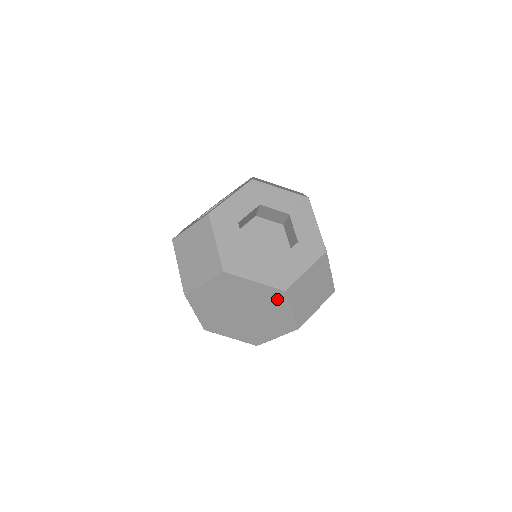
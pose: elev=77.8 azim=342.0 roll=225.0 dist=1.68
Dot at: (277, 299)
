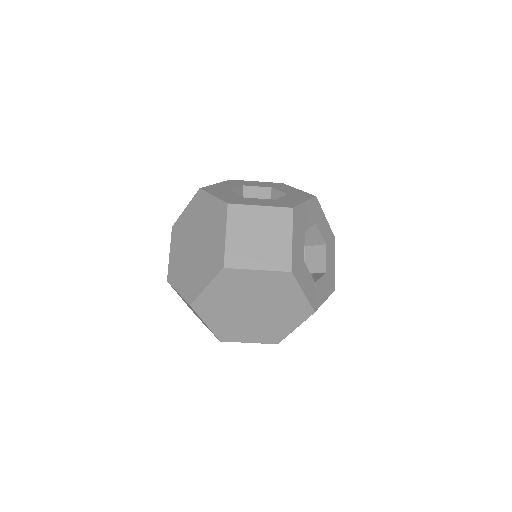
Dot at: (220, 218)
